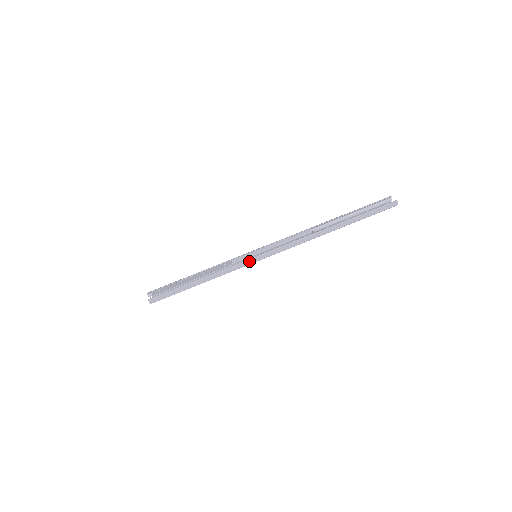
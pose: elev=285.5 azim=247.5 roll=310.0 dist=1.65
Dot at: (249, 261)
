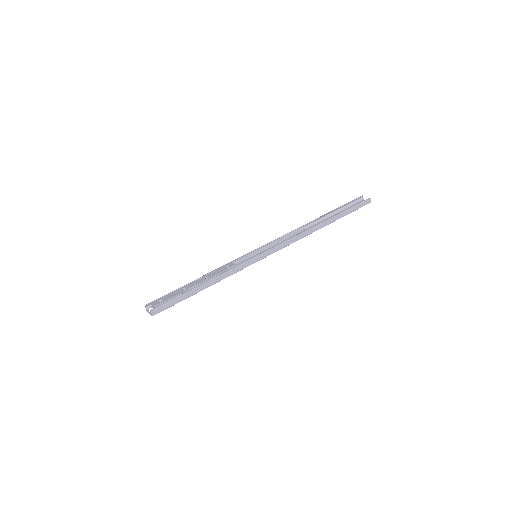
Dot at: (252, 260)
